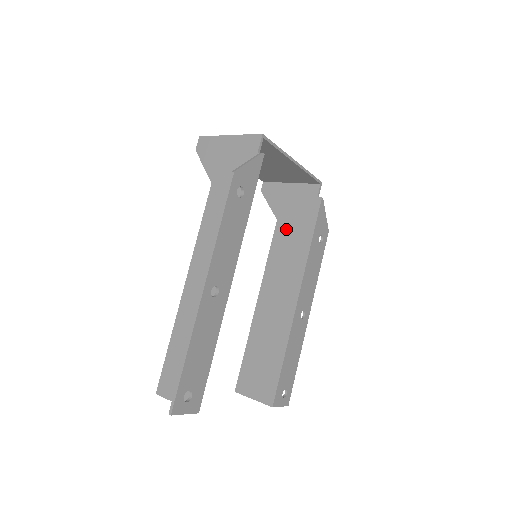
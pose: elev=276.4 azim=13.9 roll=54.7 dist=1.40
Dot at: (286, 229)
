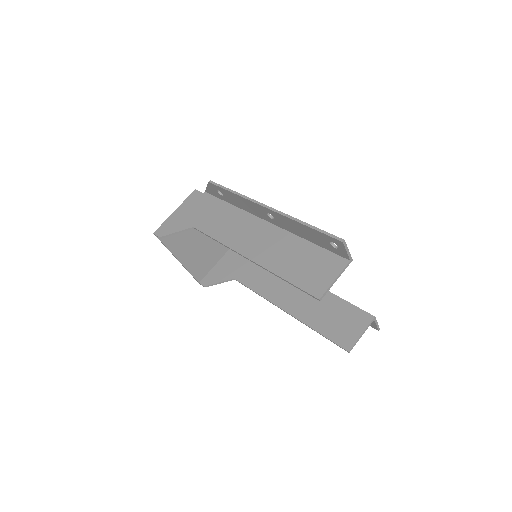
Dot at: (246, 273)
